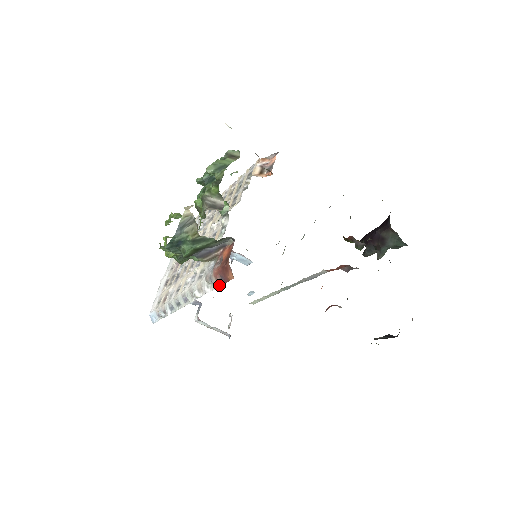
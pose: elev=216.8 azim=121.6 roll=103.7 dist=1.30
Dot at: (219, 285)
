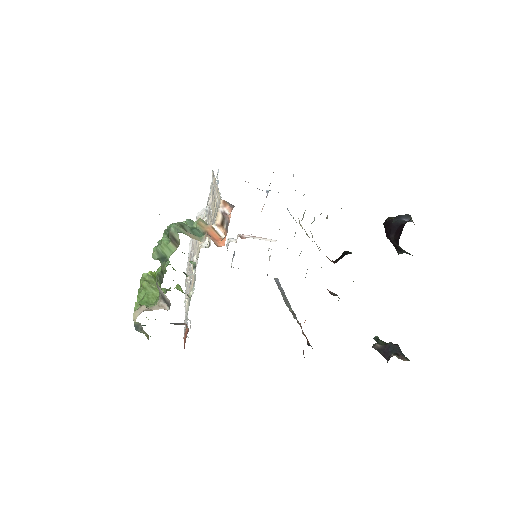
Dot at: occluded
